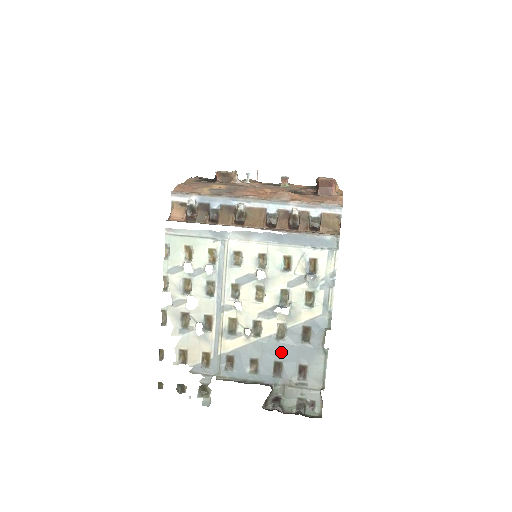
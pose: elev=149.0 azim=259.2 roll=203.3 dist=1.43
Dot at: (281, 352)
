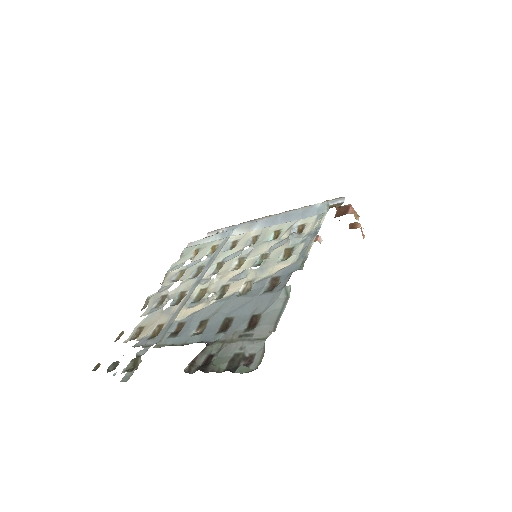
Dot at: (237, 307)
